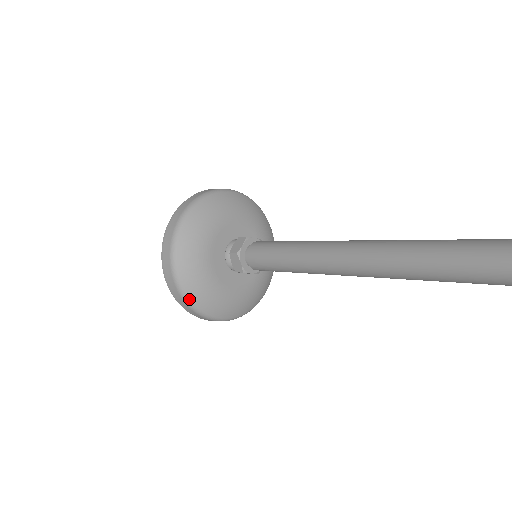
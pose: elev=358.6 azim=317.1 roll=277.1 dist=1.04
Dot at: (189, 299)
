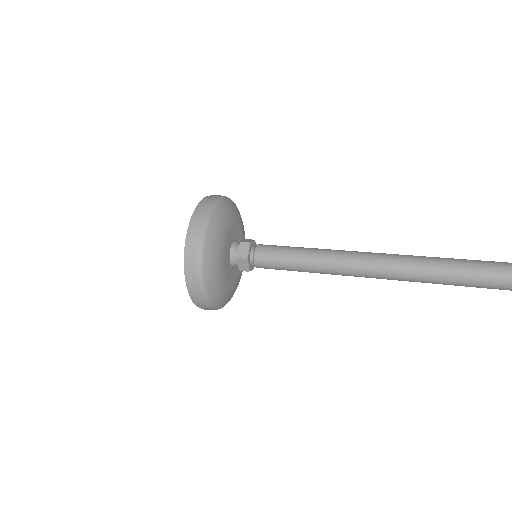
Dot at: (210, 302)
